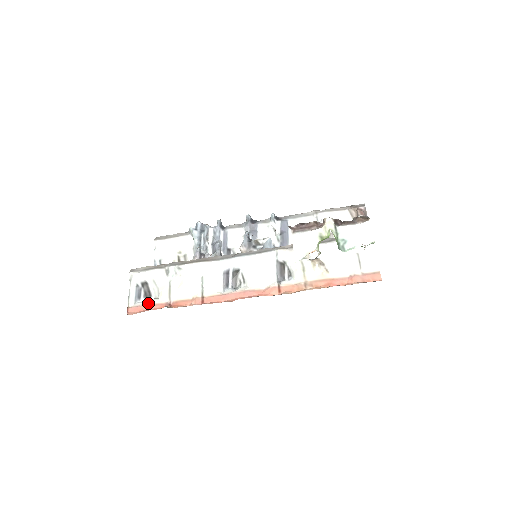
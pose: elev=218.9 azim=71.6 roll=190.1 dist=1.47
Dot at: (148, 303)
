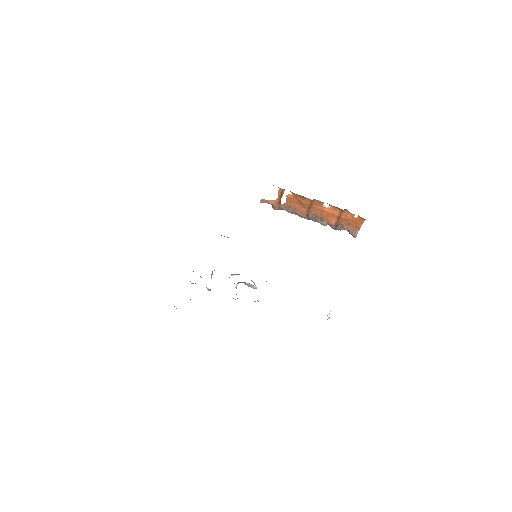
Dot at: occluded
